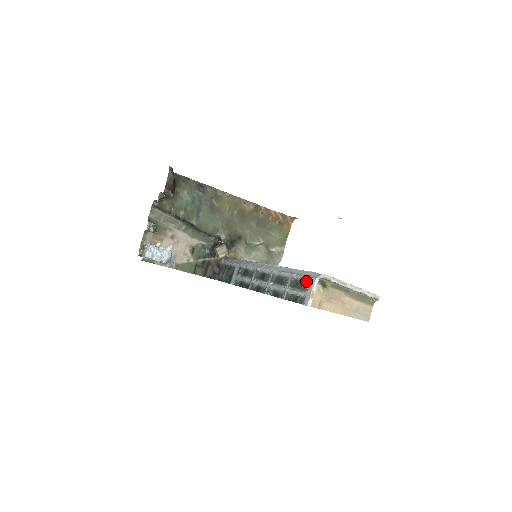
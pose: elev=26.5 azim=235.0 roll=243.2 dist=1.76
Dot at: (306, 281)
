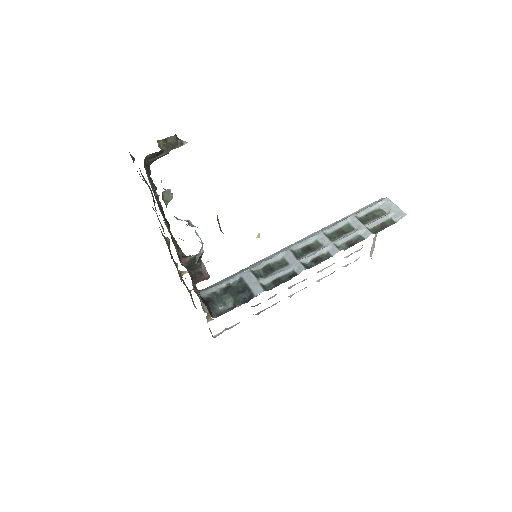
Dot at: (375, 209)
